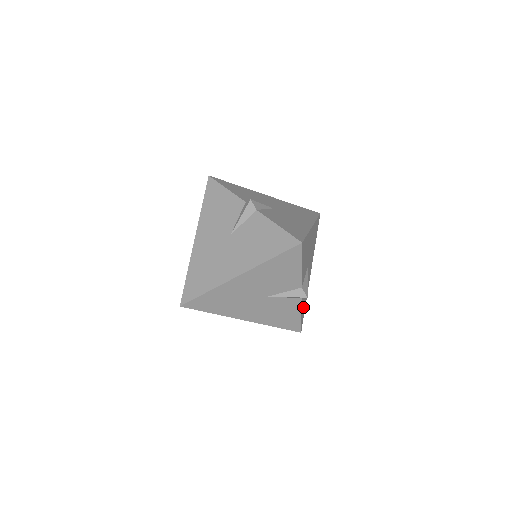
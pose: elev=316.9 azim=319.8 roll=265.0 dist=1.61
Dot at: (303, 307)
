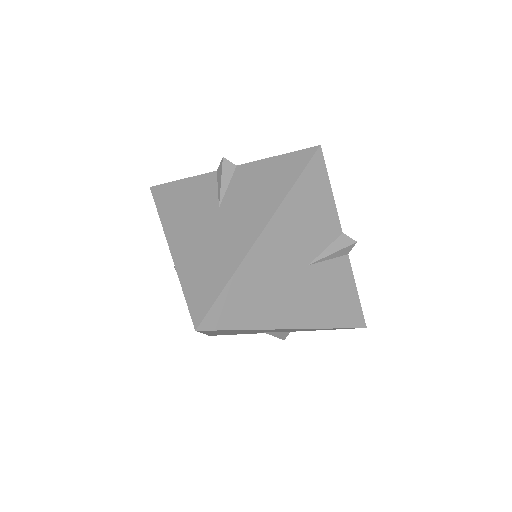
Dot at: occluded
